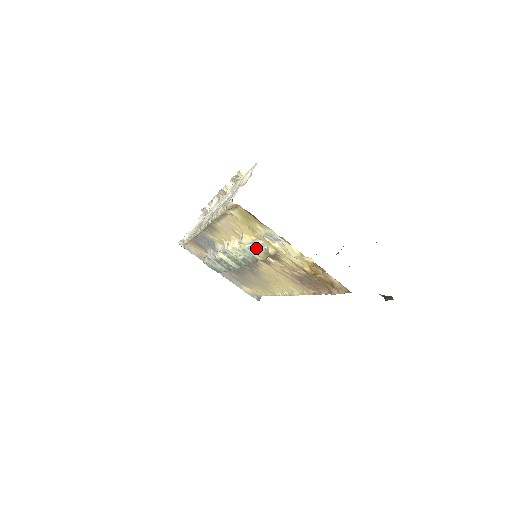
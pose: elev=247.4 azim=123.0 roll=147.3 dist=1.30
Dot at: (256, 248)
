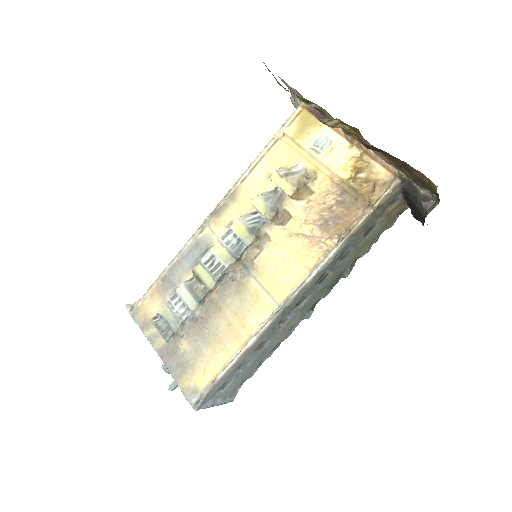
Dot at: (291, 175)
